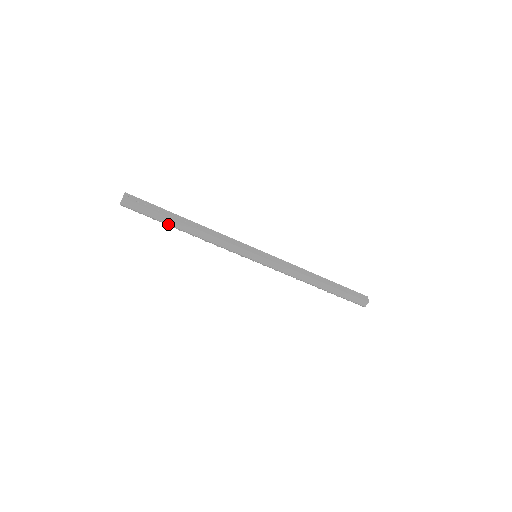
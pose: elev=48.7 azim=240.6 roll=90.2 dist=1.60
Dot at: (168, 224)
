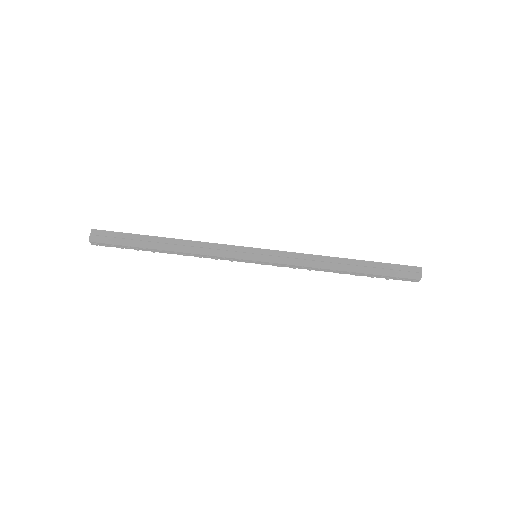
Dot at: (145, 243)
